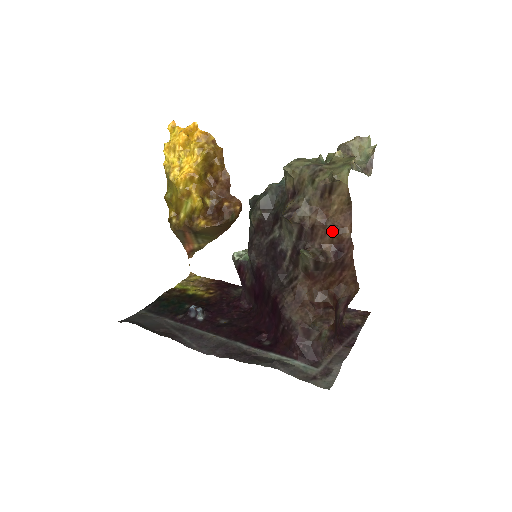
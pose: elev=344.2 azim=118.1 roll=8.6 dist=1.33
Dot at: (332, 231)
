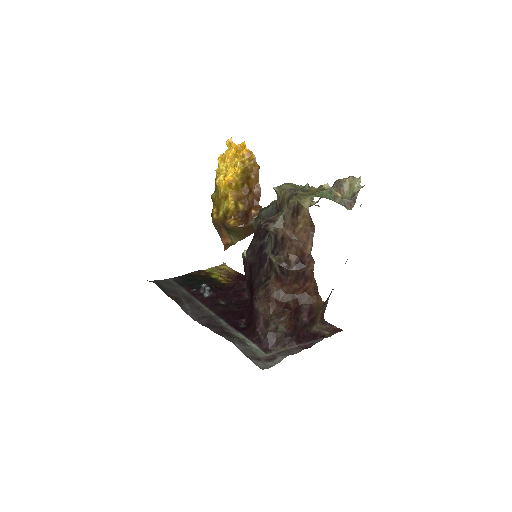
Dot at: (297, 245)
